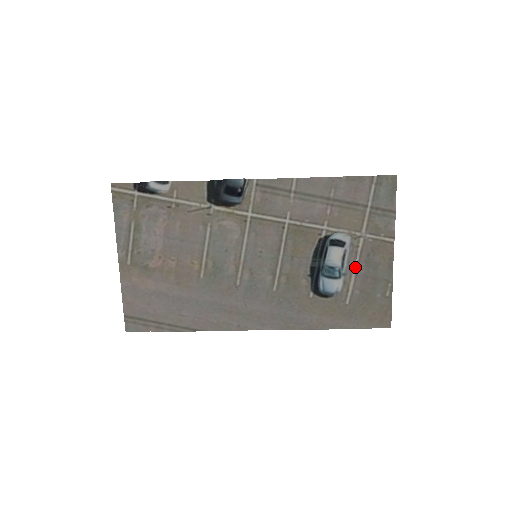
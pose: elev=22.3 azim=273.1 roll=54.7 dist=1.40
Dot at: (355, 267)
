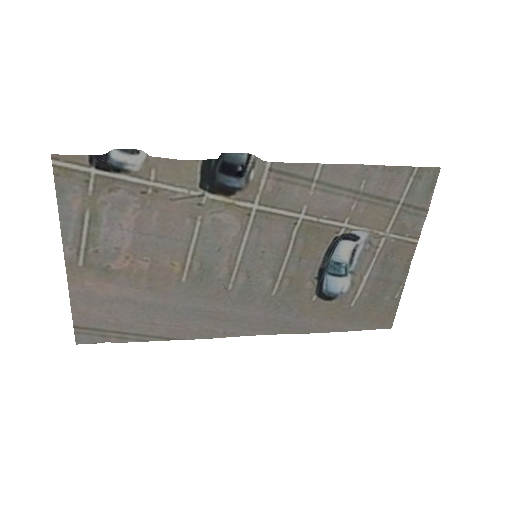
Dot at: (369, 269)
